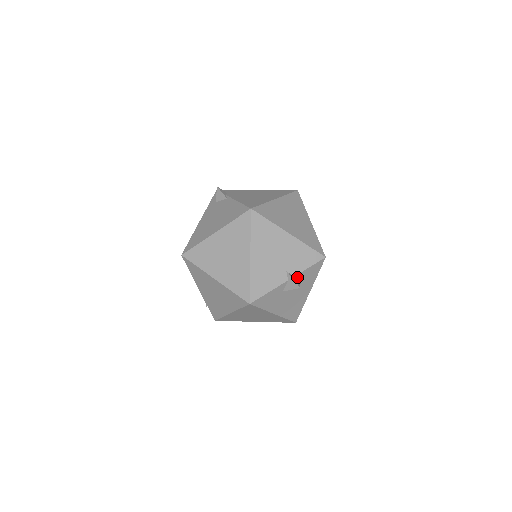
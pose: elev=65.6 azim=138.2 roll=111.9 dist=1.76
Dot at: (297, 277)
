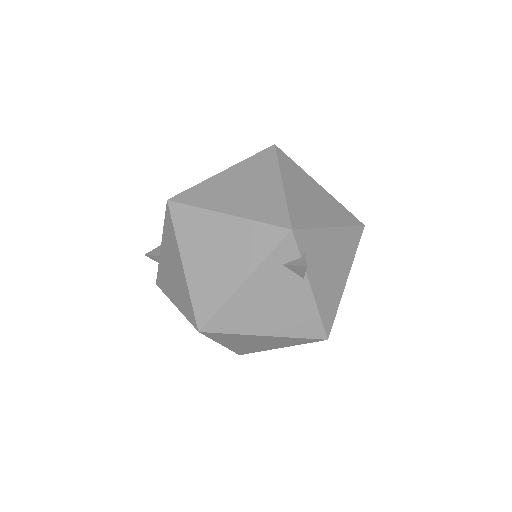
Dot at: occluded
